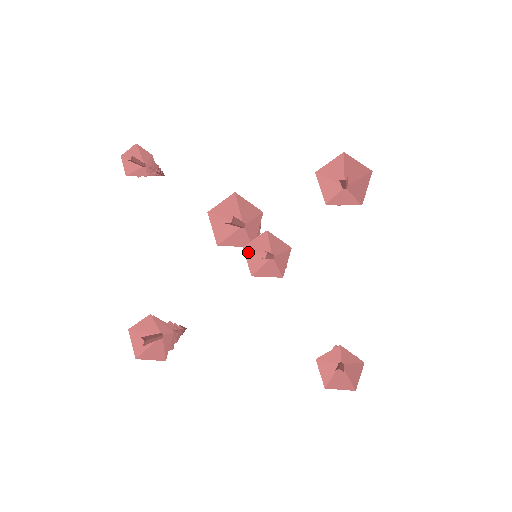
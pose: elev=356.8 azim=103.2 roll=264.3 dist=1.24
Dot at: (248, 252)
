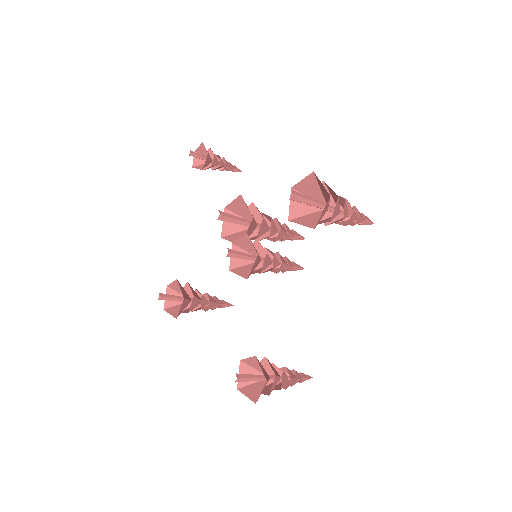
Dot at: (236, 249)
